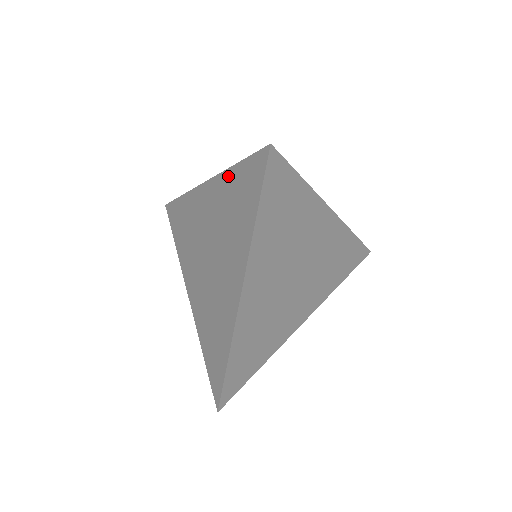
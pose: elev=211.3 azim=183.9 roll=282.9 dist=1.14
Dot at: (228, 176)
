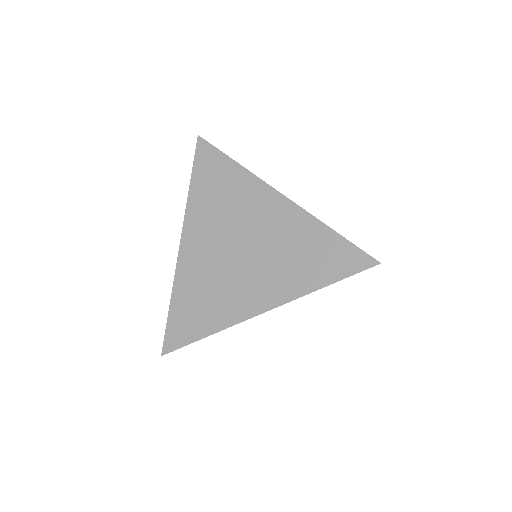
Dot at: (317, 226)
